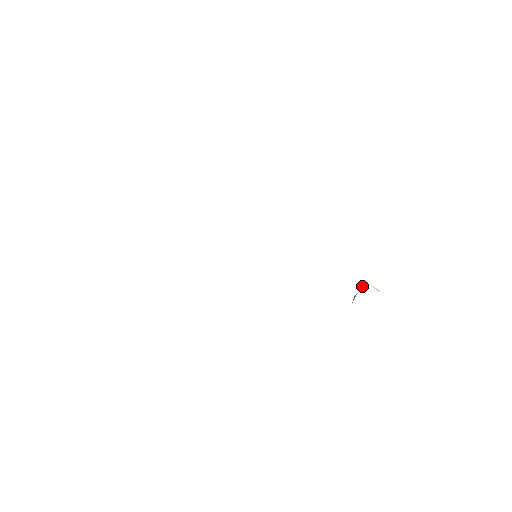
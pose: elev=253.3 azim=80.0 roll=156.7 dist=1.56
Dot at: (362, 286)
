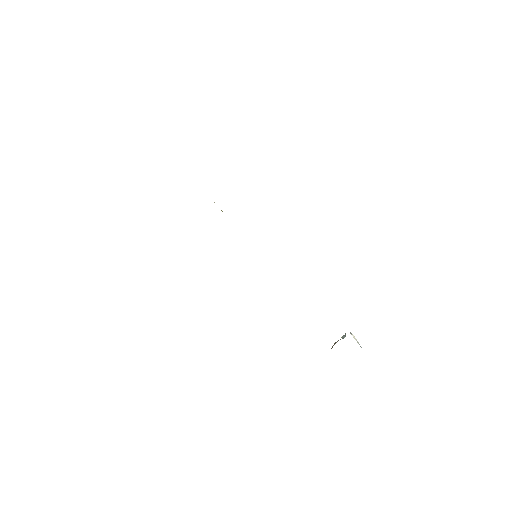
Dot at: (344, 336)
